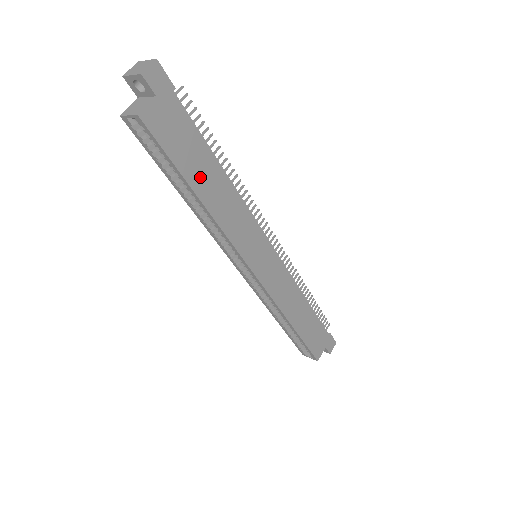
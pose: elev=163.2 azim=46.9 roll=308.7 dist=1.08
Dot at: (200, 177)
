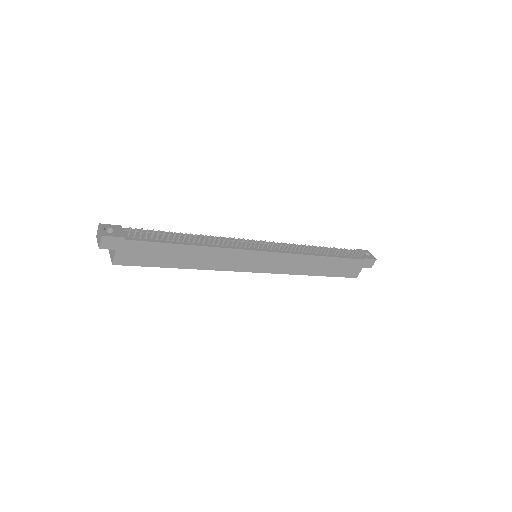
Dot at: (174, 260)
